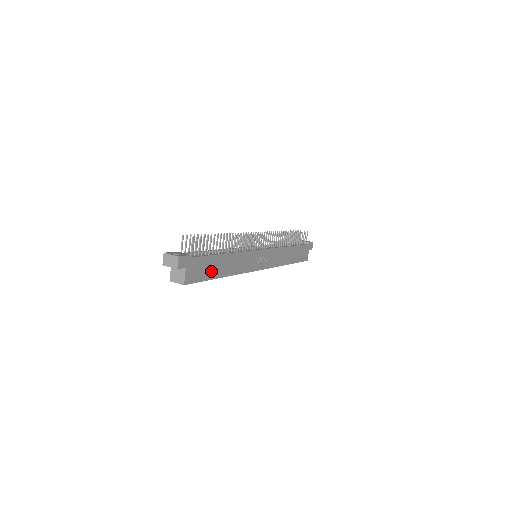
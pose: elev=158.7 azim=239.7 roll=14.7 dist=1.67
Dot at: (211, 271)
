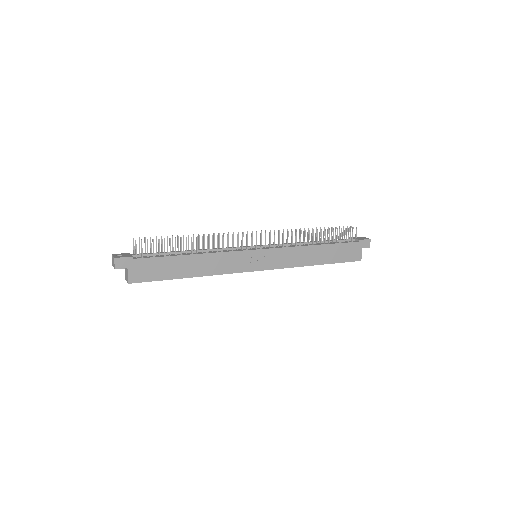
Dot at: (169, 271)
